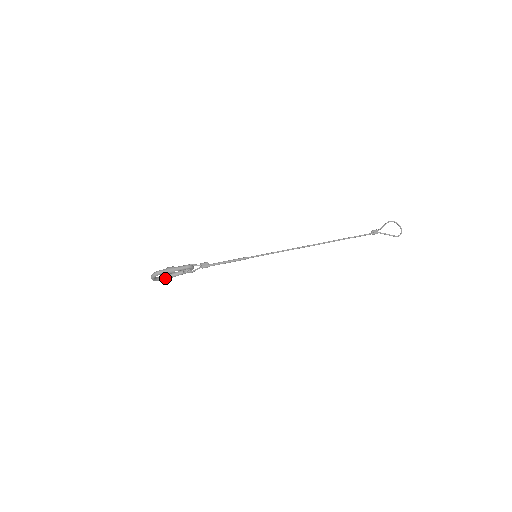
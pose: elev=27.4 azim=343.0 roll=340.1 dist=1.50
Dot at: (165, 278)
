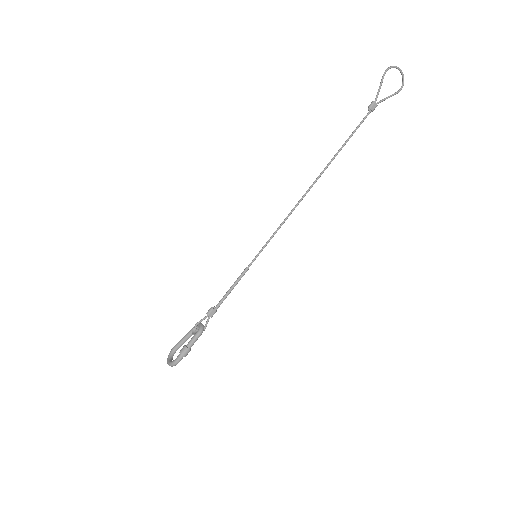
Dot at: occluded
